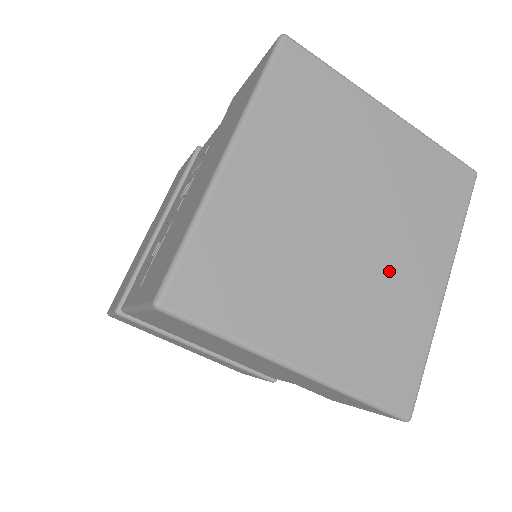
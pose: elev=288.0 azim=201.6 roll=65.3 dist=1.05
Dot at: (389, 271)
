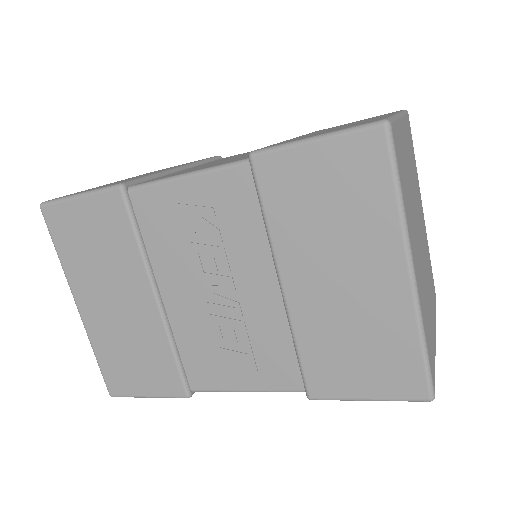
Dot at: (423, 235)
